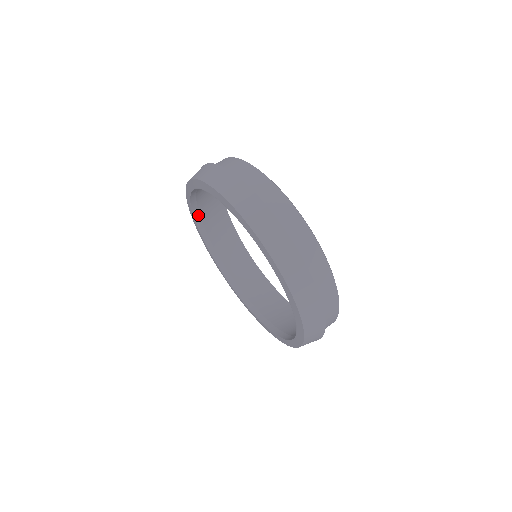
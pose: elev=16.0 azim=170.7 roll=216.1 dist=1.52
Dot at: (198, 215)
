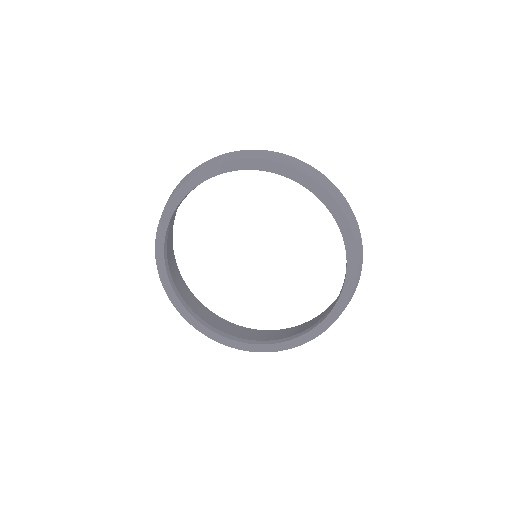
Dot at: (166, 242)
